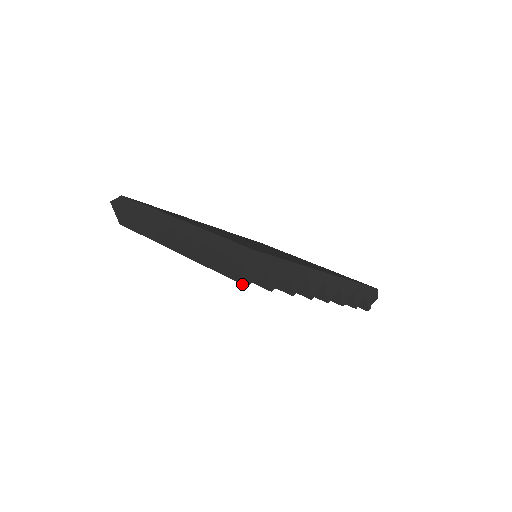
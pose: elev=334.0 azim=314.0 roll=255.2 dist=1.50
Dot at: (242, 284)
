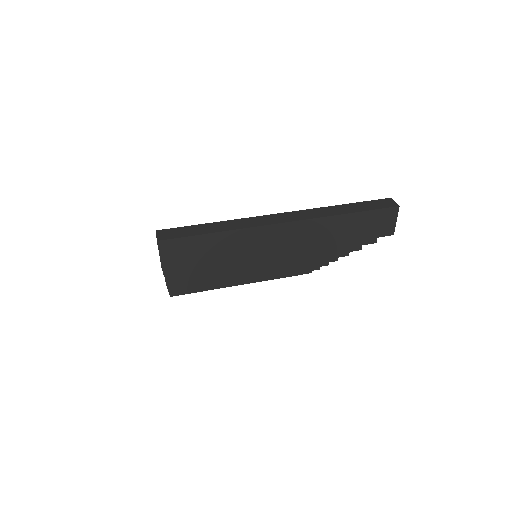
Dot at: (388, 235)
